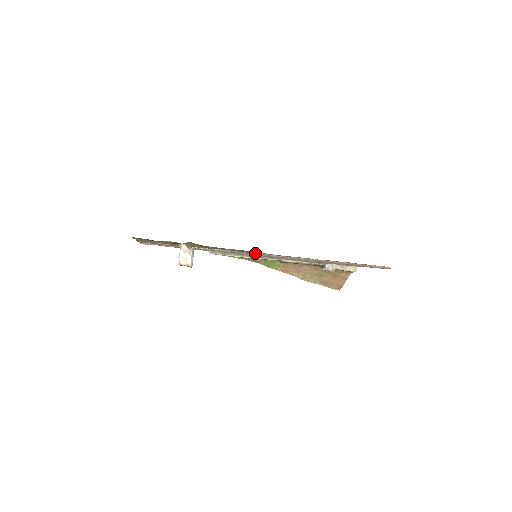
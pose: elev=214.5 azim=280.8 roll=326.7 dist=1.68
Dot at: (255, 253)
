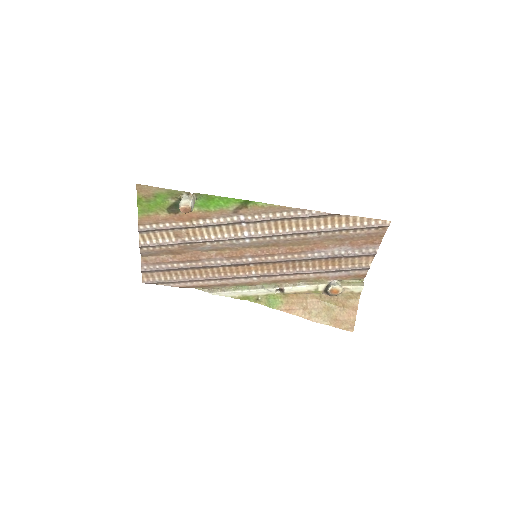
Dot at: (254, 217)
